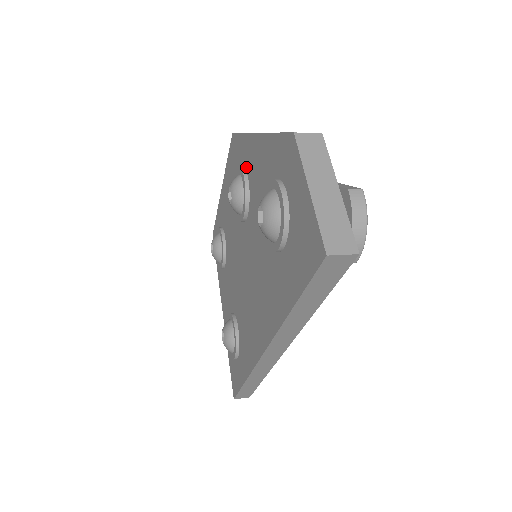
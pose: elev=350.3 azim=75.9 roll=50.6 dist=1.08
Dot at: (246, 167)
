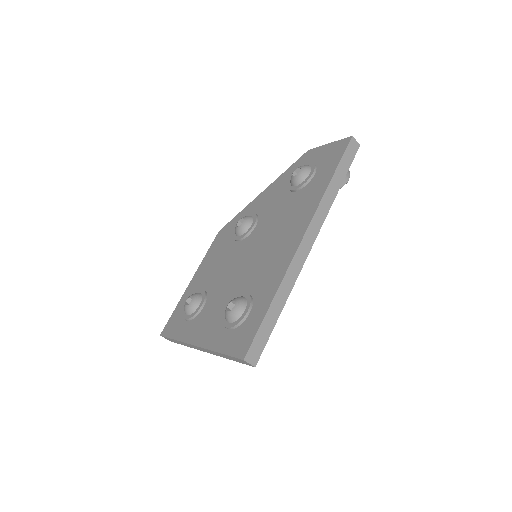
Dot at: occluded
